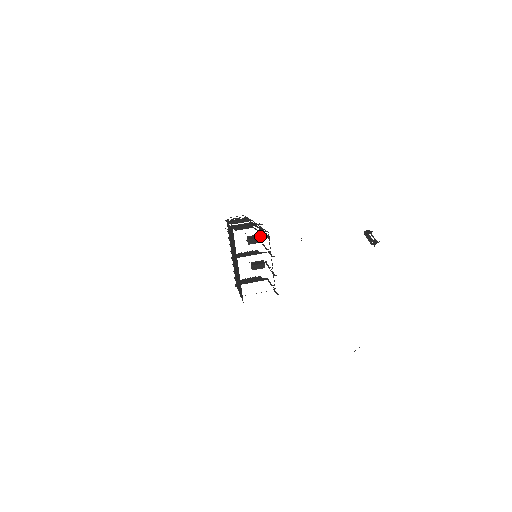
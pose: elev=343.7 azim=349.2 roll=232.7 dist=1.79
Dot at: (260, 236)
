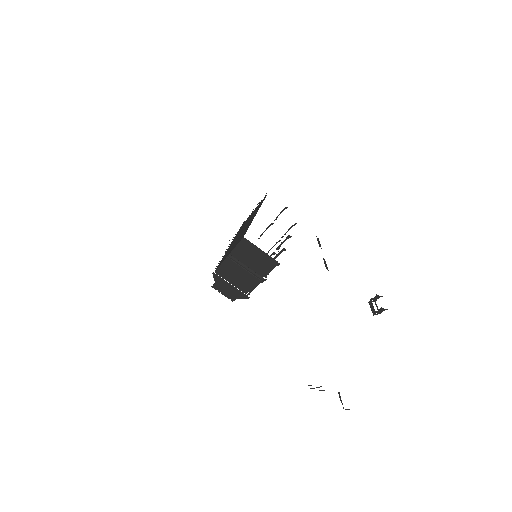
Dot at: occluded
